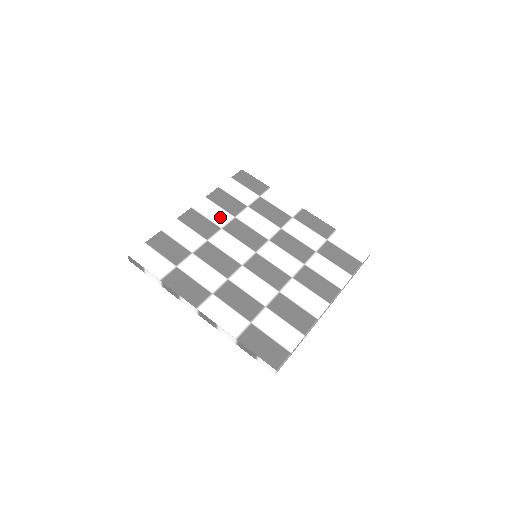
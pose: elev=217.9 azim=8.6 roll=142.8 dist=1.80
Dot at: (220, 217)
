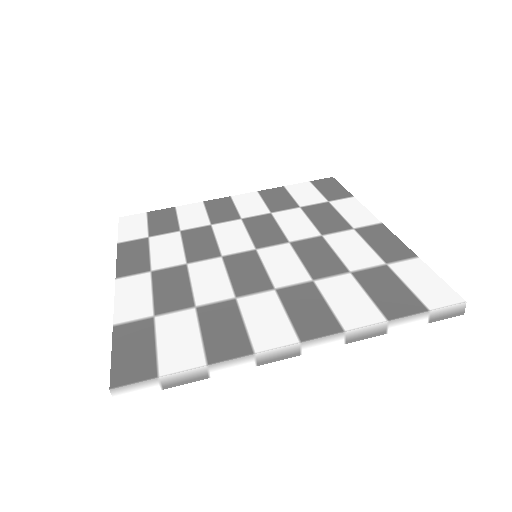
Dot at: (252, 209)
